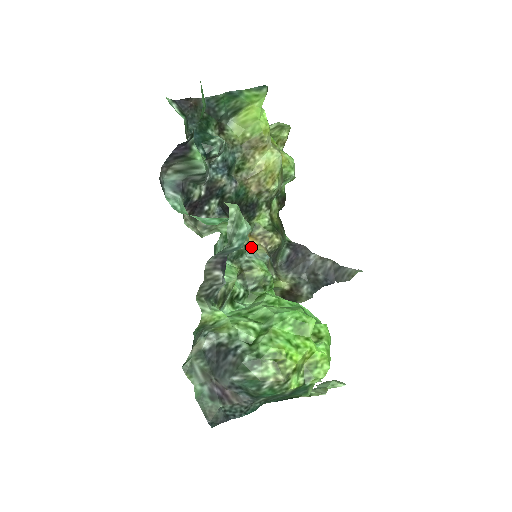
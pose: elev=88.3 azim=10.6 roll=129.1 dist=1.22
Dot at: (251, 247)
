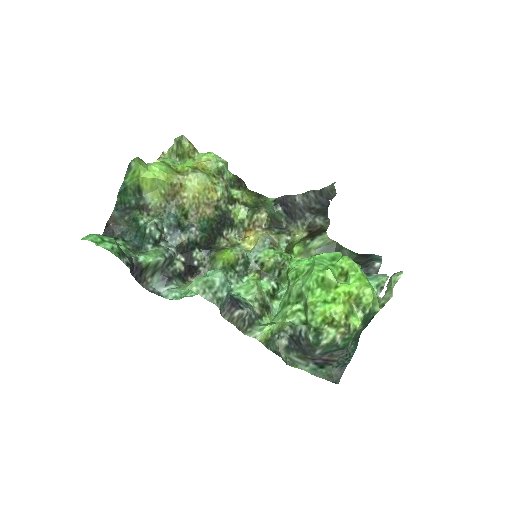
Dot at: (253, 240)
